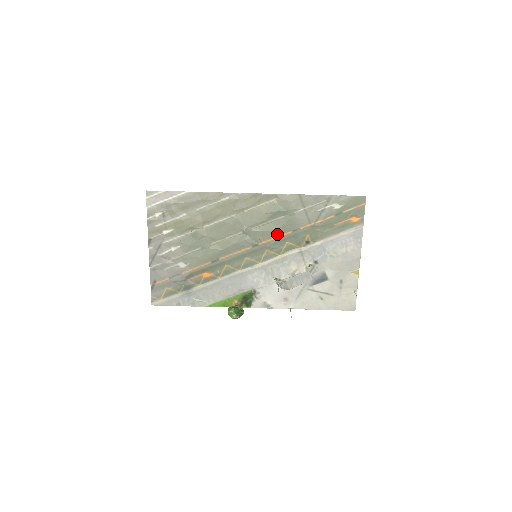
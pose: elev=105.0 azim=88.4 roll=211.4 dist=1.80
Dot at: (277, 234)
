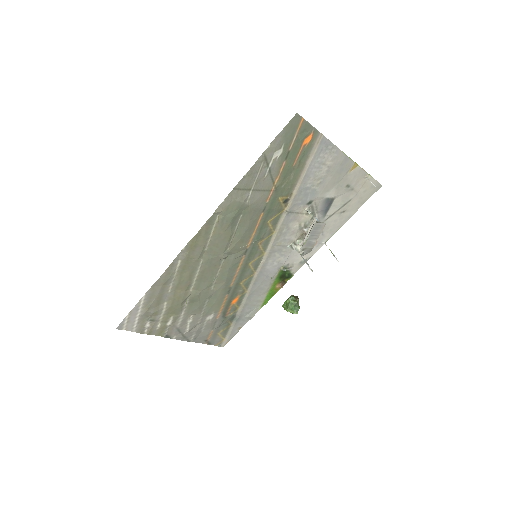
Dot at: (253, 228)
